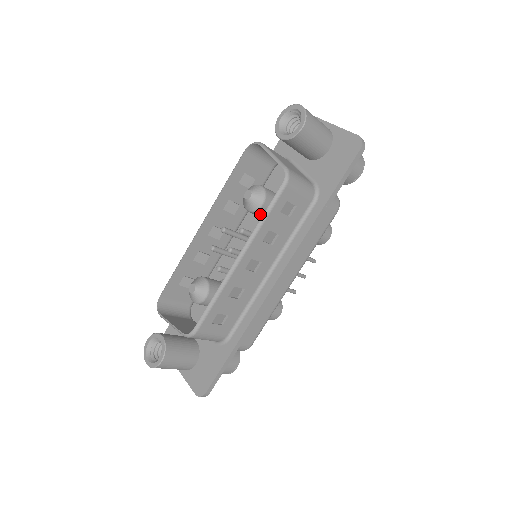
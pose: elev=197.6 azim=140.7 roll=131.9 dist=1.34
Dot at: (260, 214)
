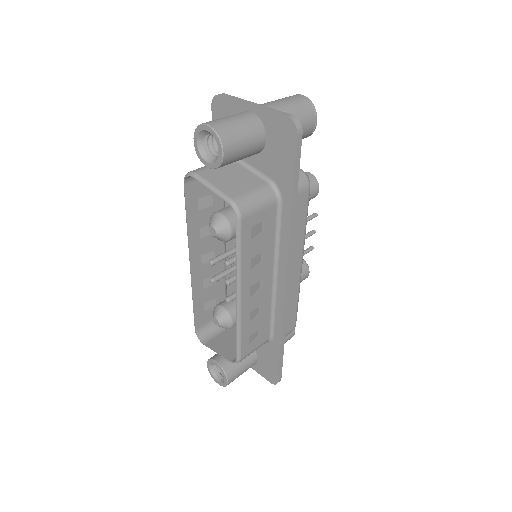
Dot at: (235, 237)
